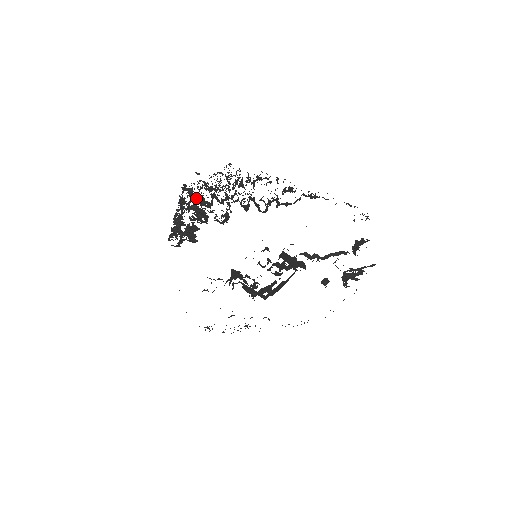
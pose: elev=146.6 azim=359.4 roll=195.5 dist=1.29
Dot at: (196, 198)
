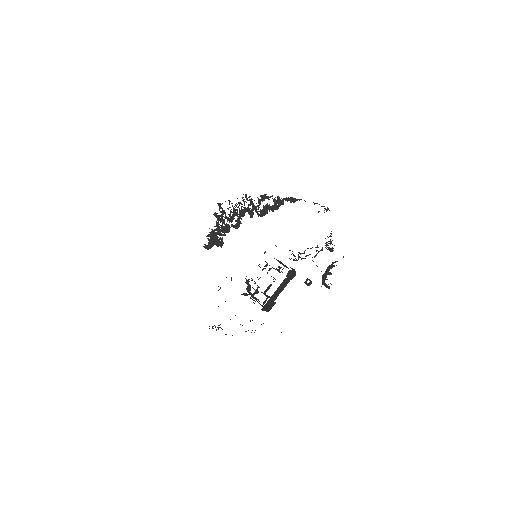
Dot at: (225, 214)
